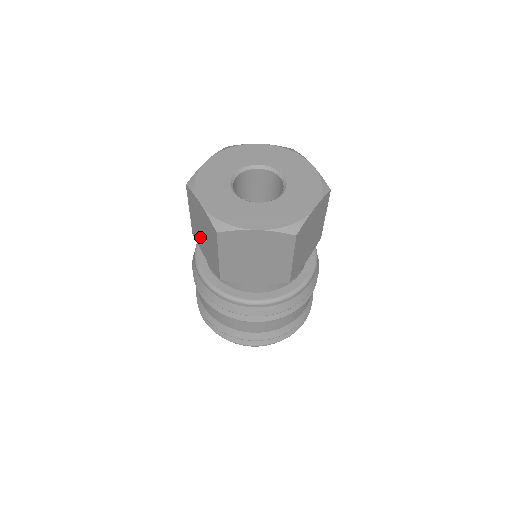
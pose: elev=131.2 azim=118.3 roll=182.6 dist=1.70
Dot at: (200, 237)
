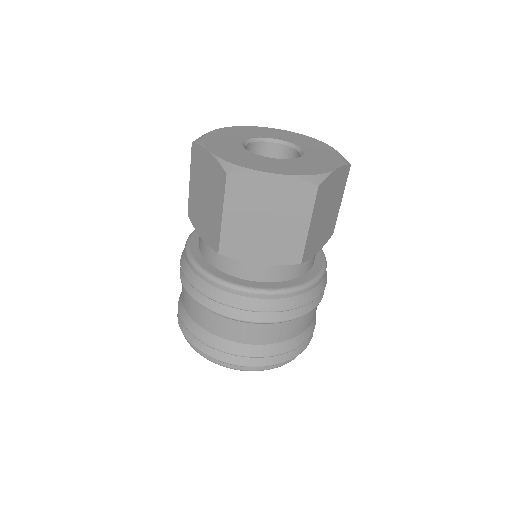
Dot at: (199, 209)
